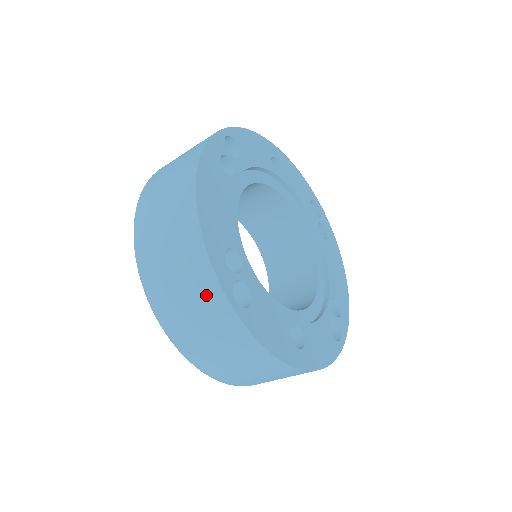
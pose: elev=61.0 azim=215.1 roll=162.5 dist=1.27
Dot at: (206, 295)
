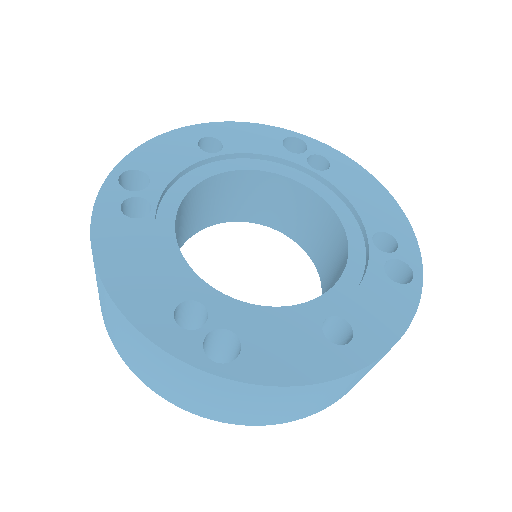
Dot at: (185, 375)
